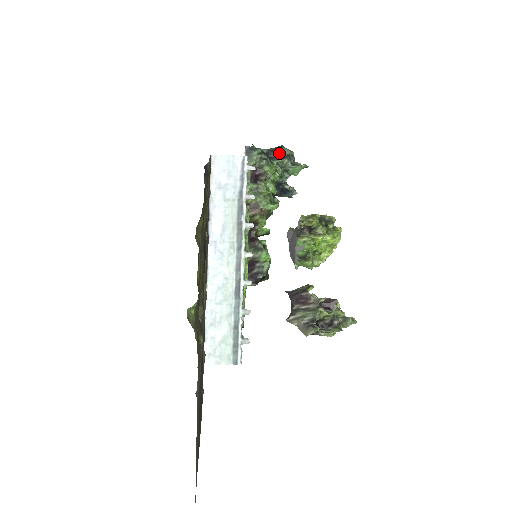
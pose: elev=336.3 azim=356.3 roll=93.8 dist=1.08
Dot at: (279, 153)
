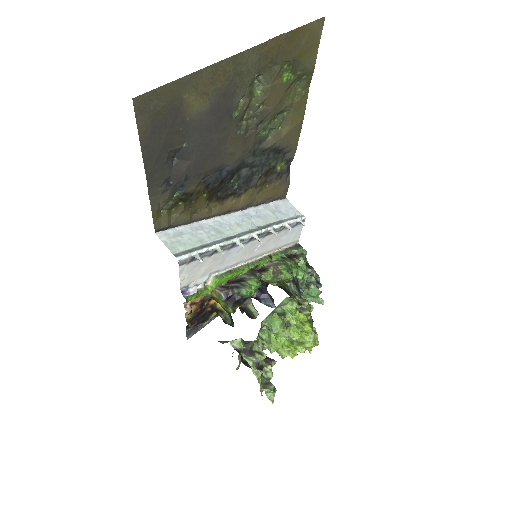
Dot at: (314, 272)
